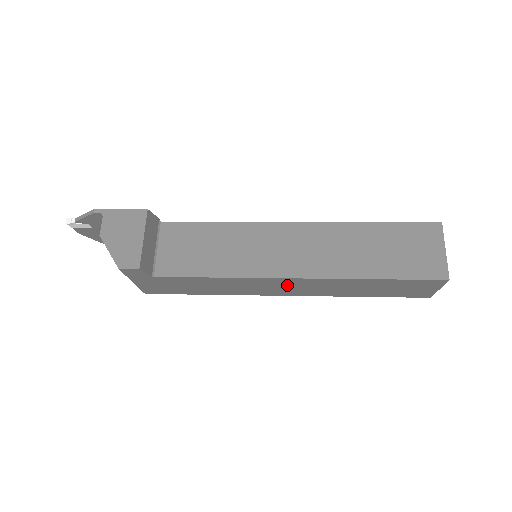
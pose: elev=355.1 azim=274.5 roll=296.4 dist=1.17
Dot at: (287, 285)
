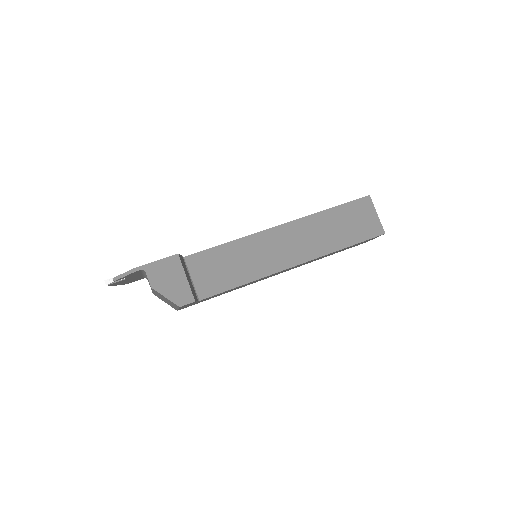
Dot at: occluded
